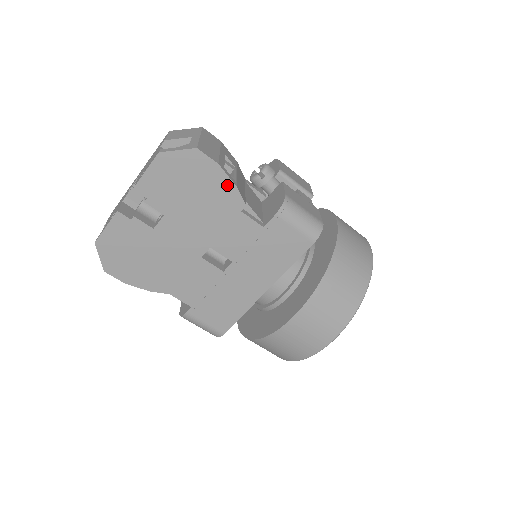
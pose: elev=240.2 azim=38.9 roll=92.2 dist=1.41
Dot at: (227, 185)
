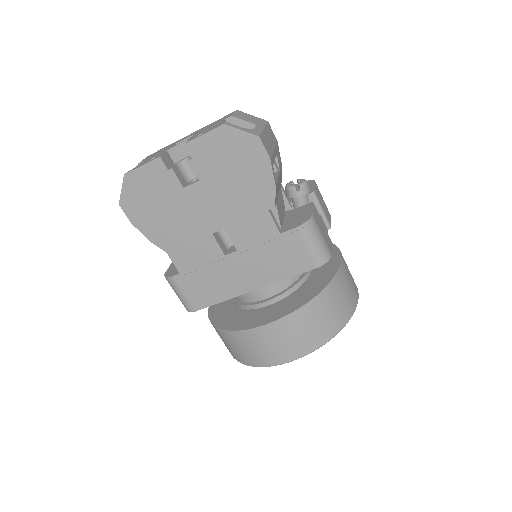
Dot at: (268, 181)
